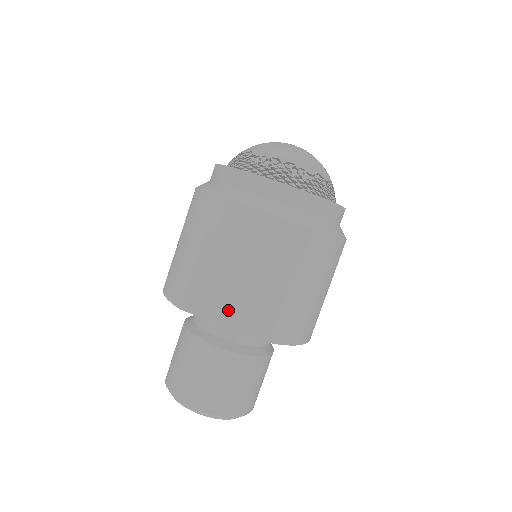
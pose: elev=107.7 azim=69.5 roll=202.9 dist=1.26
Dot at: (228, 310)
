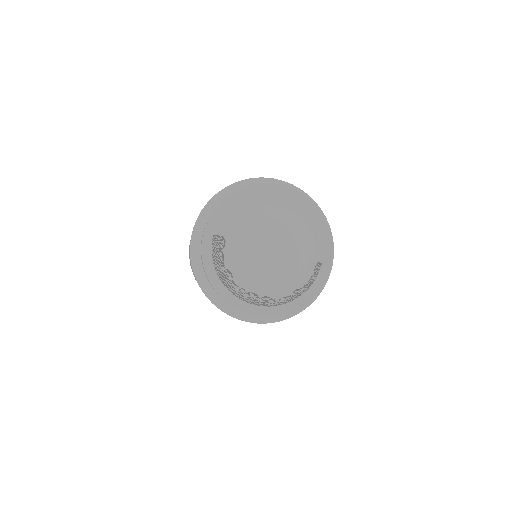
Dot at: occluded
